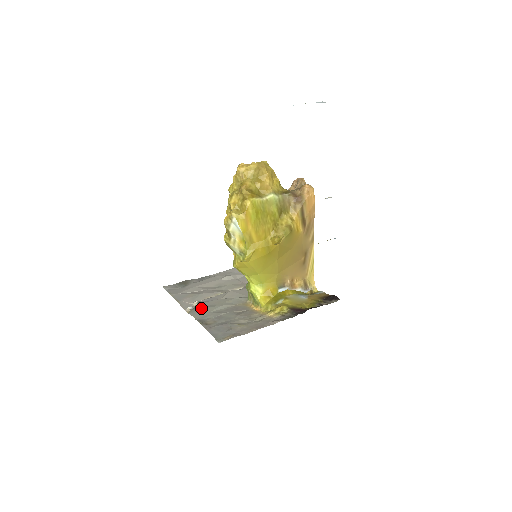
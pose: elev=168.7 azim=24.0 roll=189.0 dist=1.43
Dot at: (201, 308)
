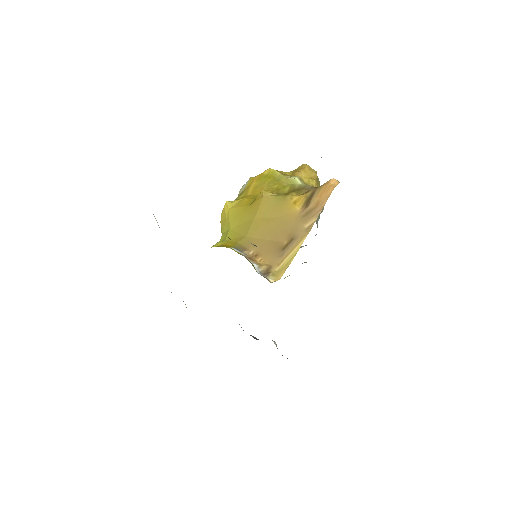
Dot at: occluded
